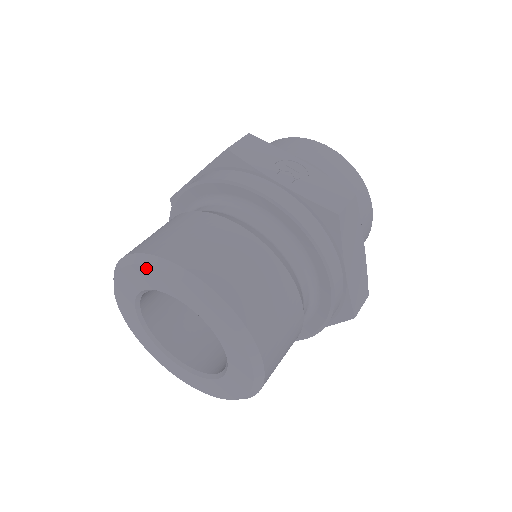
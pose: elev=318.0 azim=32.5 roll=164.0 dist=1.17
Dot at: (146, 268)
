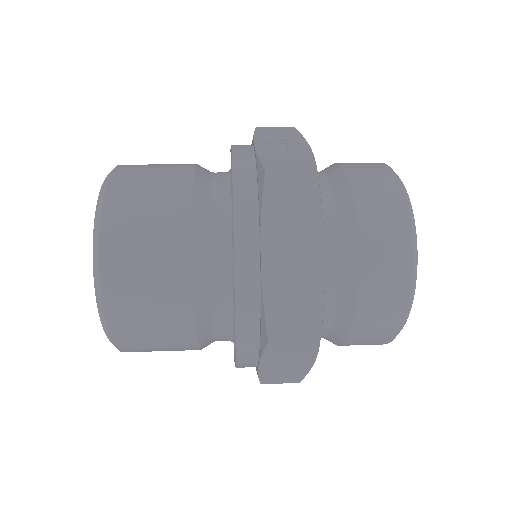
Dot at: occluded
